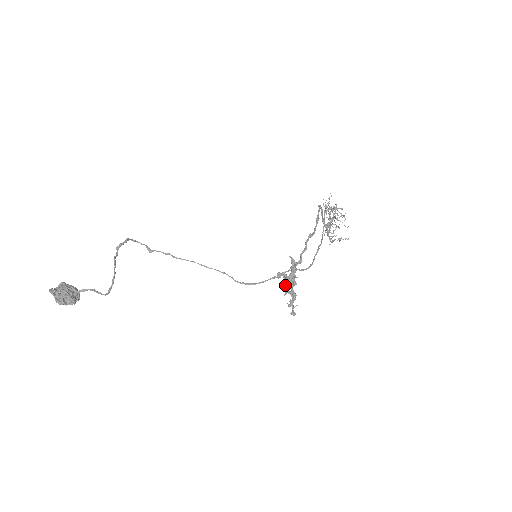
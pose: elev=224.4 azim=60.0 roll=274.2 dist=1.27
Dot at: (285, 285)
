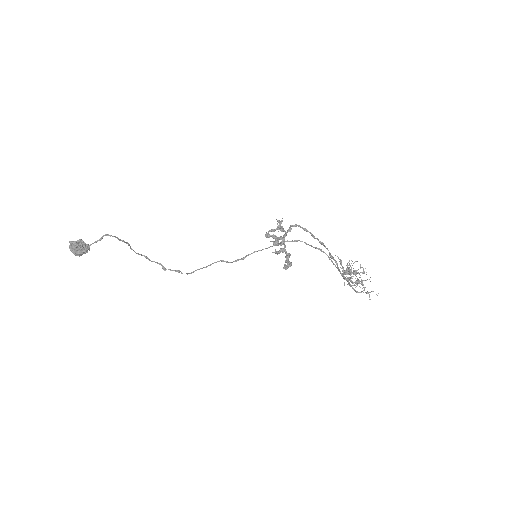
Dot at: (274, 241)
